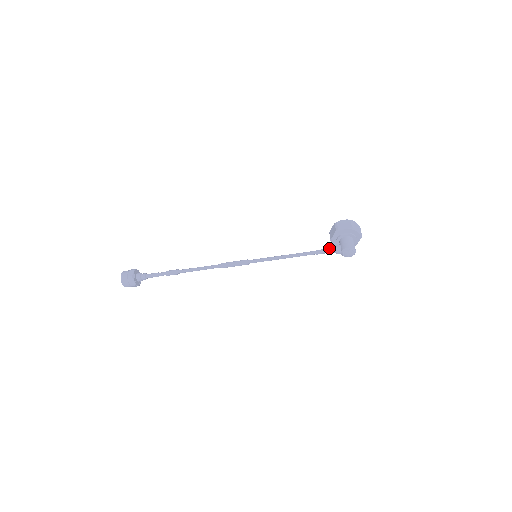
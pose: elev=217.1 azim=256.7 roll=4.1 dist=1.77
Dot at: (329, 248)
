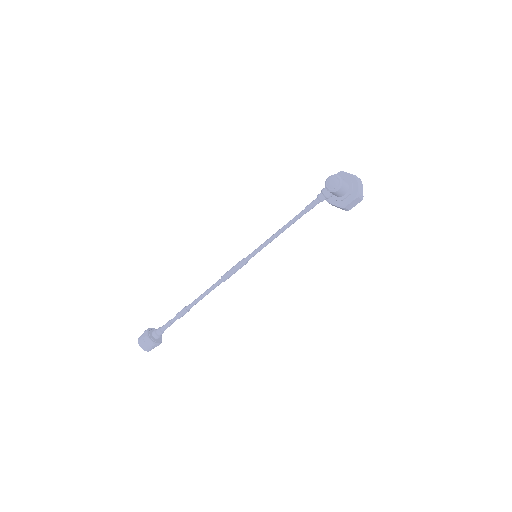
Dot at: (317, 198)
